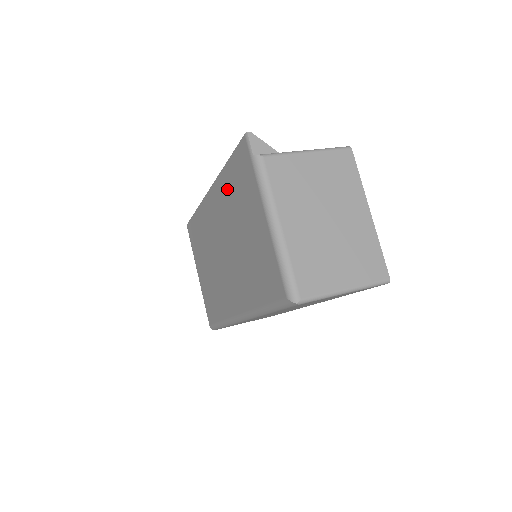
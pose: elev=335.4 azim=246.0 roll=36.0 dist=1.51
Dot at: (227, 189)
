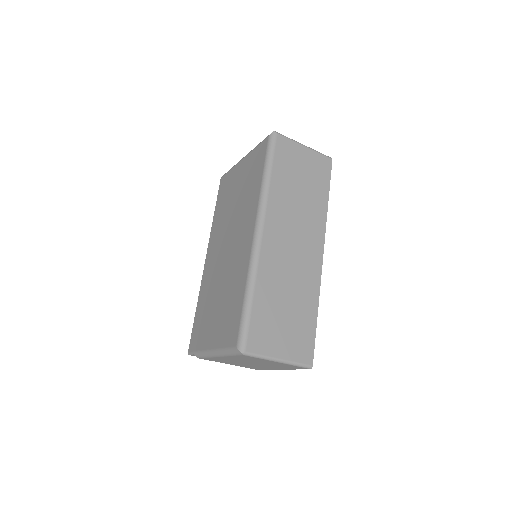
Dot at: (218, 217)
